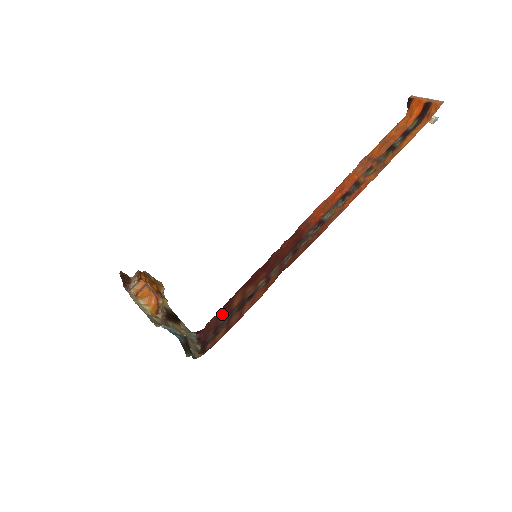
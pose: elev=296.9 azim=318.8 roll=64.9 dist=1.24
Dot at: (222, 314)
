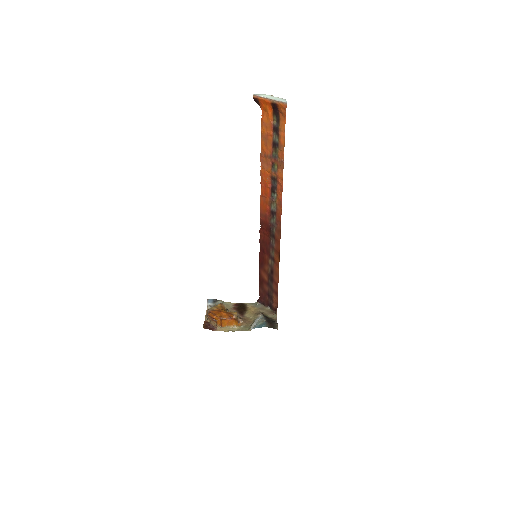
Dot at: (263, 286)
